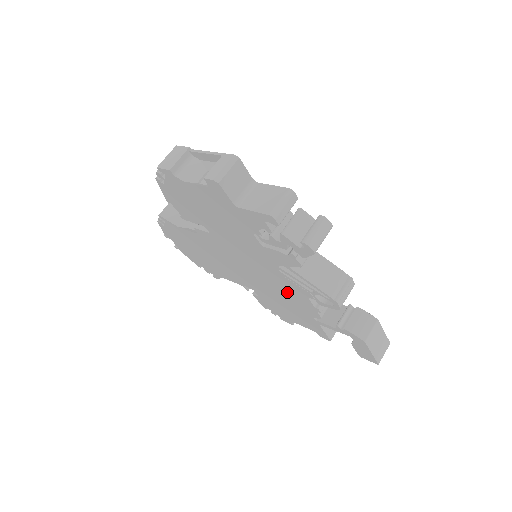
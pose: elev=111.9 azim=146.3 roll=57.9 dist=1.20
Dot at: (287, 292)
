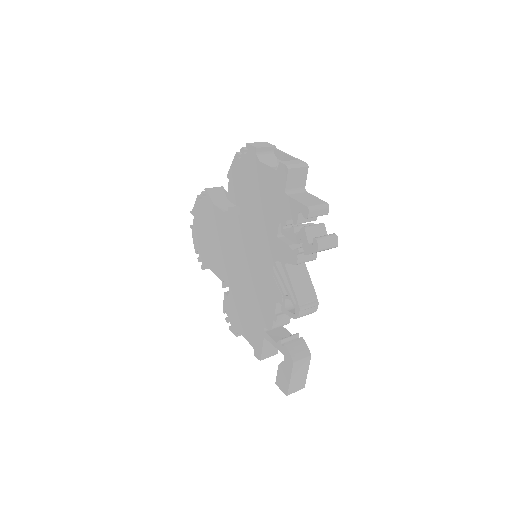
Dot at: (261, 293)
